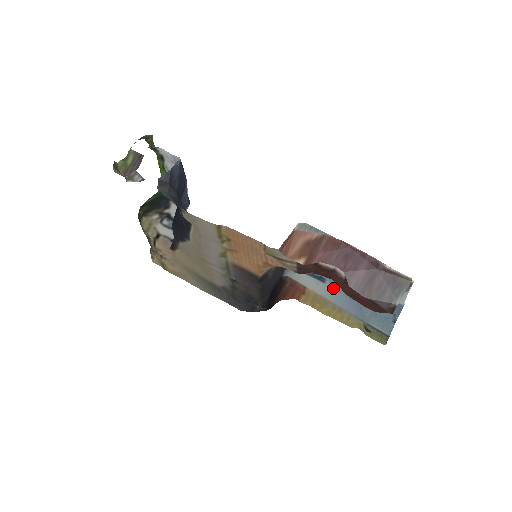
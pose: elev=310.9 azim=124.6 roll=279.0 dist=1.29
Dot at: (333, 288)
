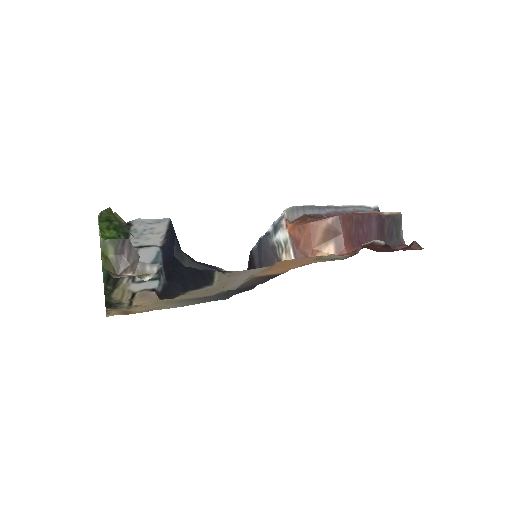
Dot at: occluded
